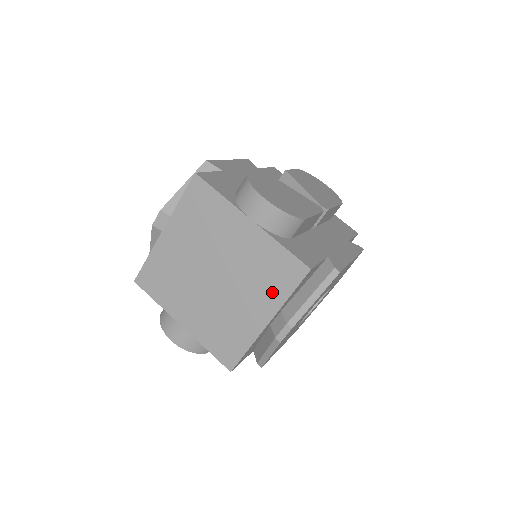
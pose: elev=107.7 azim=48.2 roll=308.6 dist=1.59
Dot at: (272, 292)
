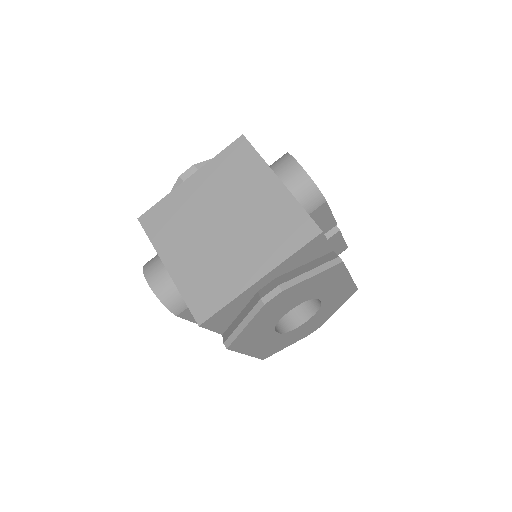
Dot at: (276, 248)
